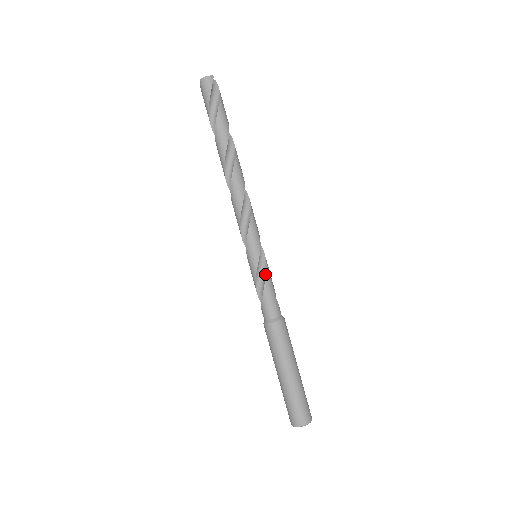
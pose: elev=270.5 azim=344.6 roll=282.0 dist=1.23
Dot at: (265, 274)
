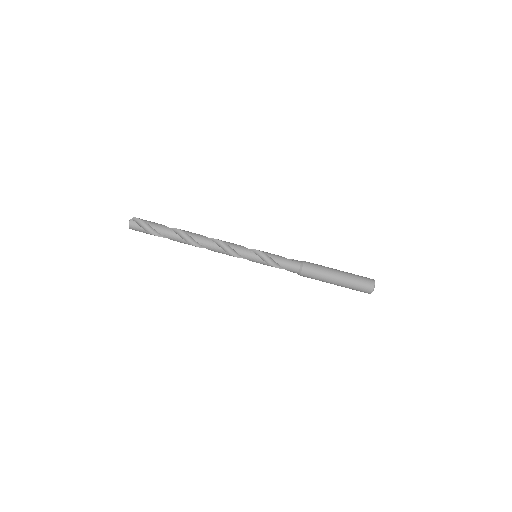
Dot at: (270, 258)
